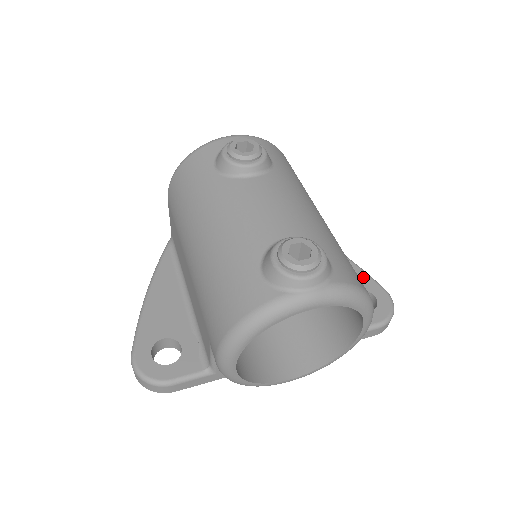
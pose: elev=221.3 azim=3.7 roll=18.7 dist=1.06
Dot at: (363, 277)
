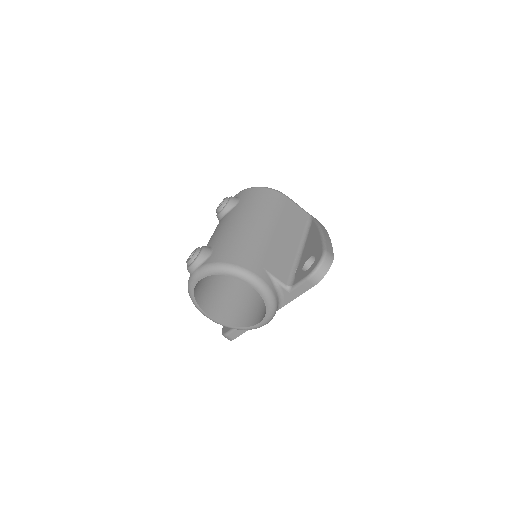
Dot at: (318, 246)
